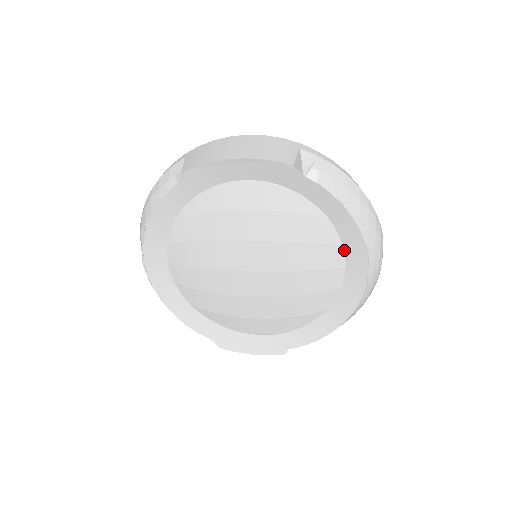
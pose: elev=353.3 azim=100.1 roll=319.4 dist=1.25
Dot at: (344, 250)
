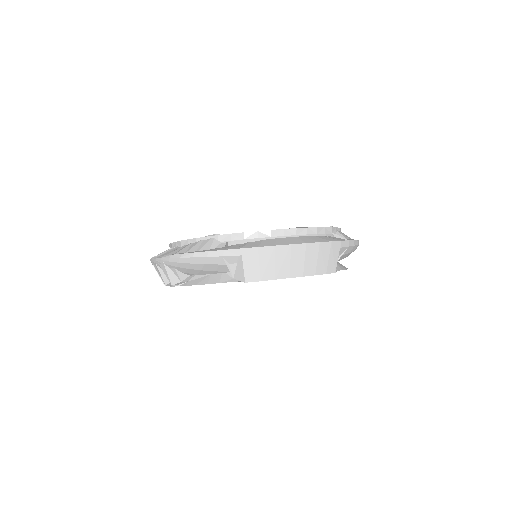
Dot at: occluded
